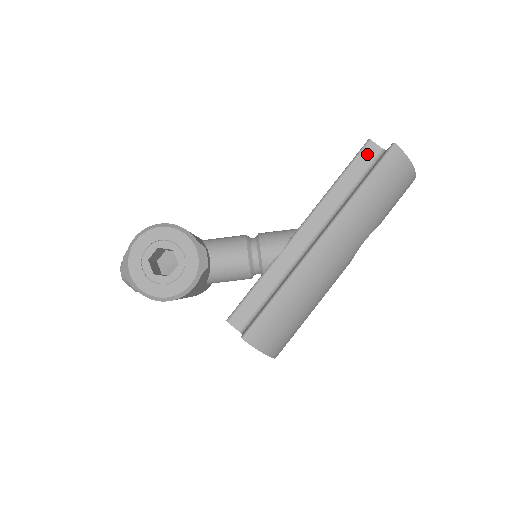
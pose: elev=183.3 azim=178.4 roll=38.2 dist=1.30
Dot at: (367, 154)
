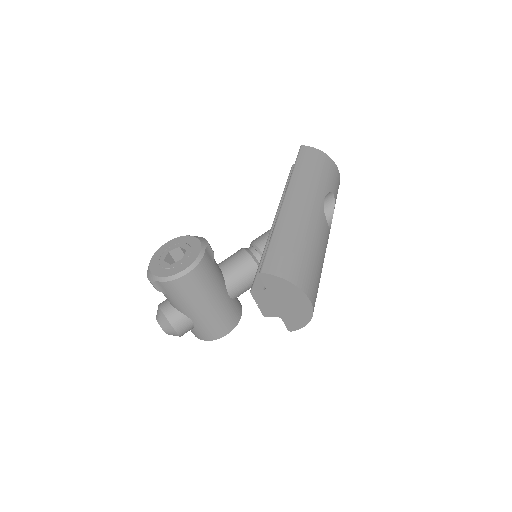
Dot at: occluded
